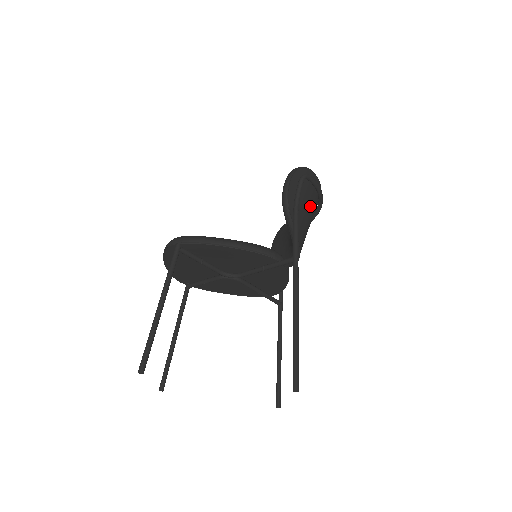
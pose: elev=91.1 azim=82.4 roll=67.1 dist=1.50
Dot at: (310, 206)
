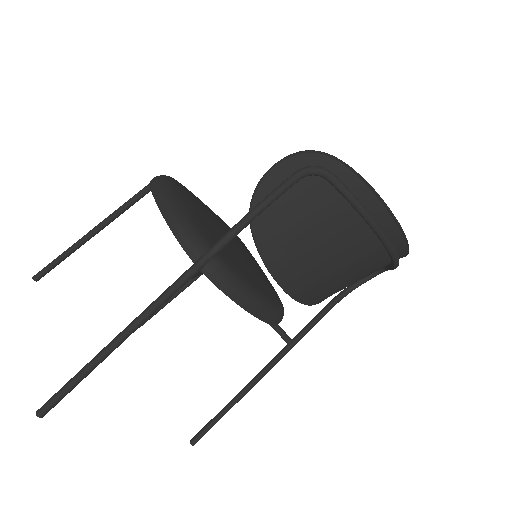
Dot at: (331, 228)
